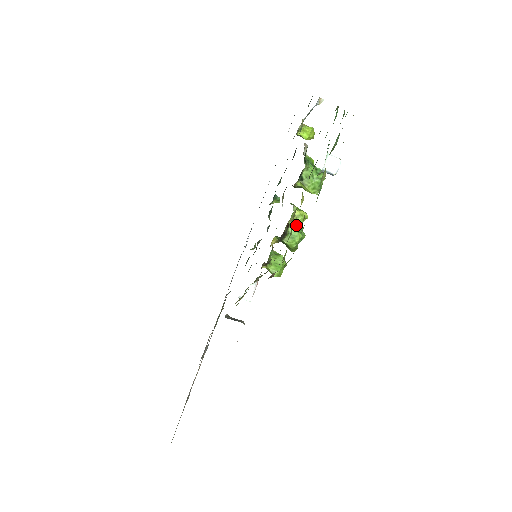
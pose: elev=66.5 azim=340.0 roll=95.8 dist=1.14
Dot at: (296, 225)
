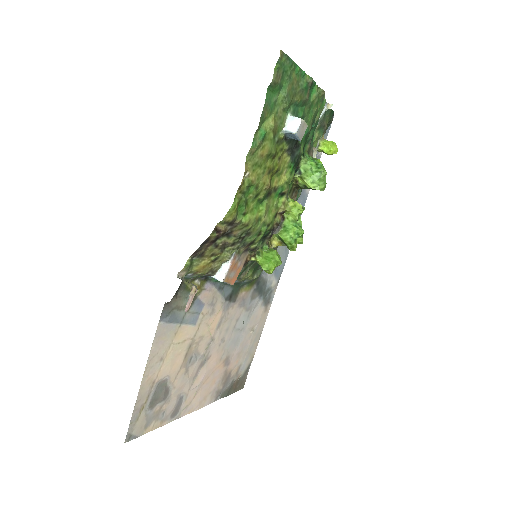
Dot at: (291, 218)
